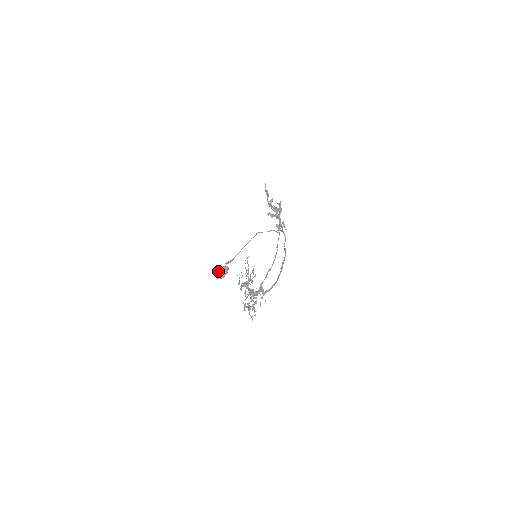
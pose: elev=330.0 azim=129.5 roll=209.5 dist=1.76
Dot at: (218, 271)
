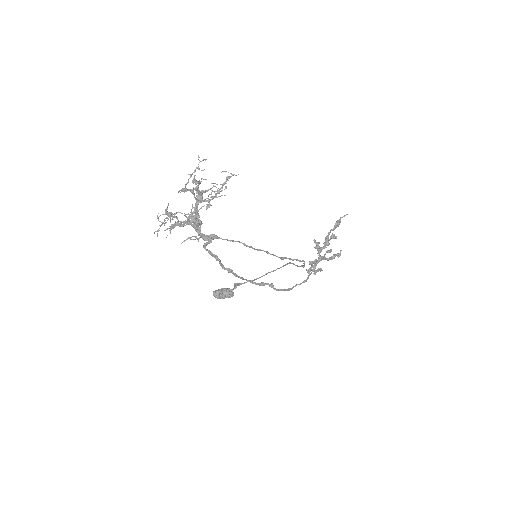
Dot at: occluded
